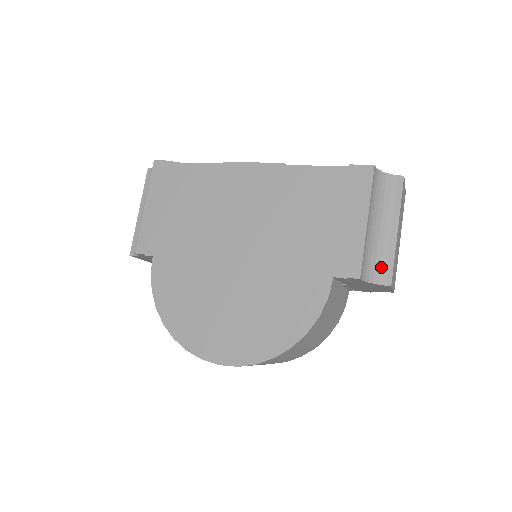
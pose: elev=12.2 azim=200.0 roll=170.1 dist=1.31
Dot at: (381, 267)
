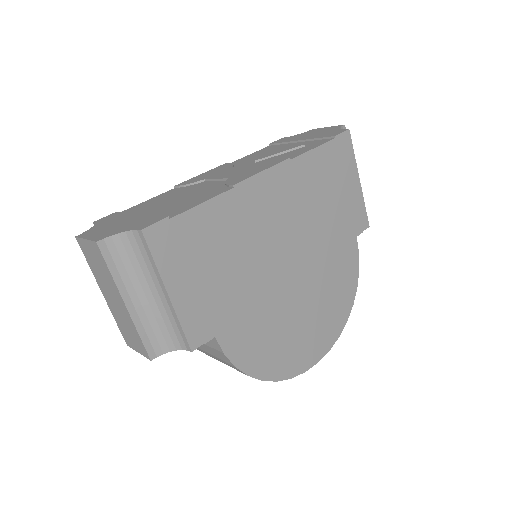
Dot at: occluded
